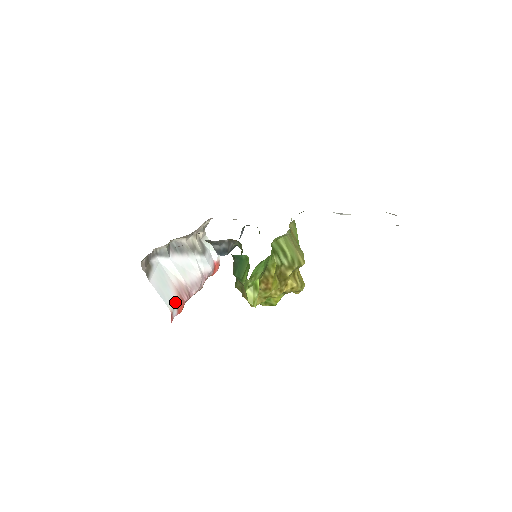
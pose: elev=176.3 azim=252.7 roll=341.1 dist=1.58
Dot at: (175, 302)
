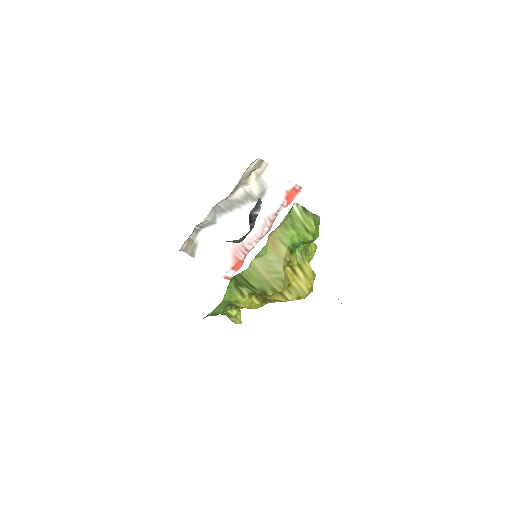
Dot at: (228, 266)
